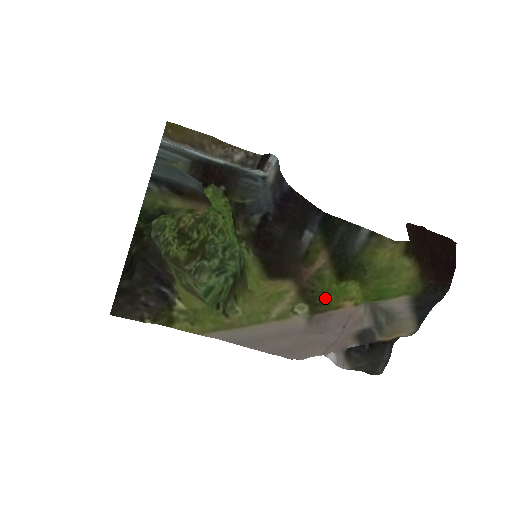
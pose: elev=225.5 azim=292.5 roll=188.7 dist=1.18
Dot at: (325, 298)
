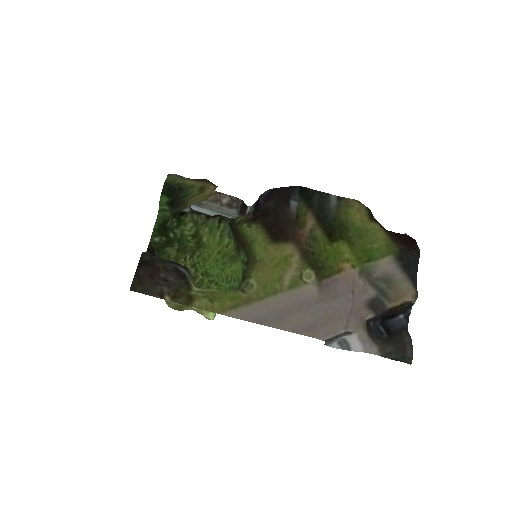
Dot at: (325, 261)
